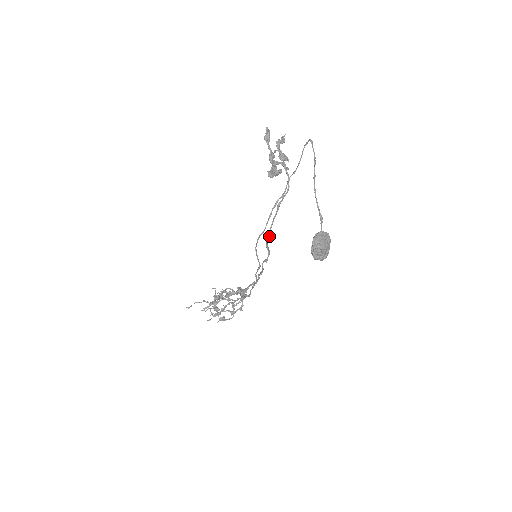
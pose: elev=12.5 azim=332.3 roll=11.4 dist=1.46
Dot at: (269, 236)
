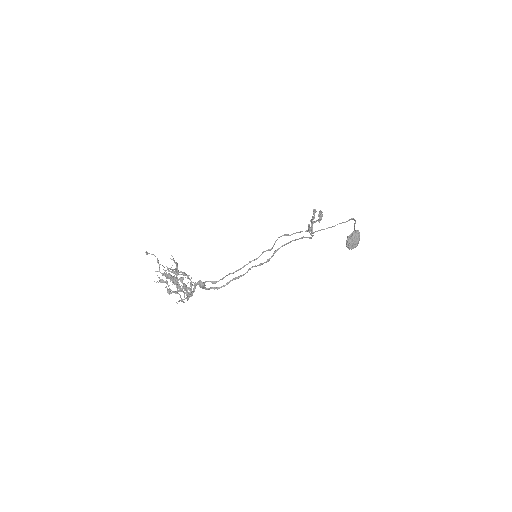
Dot at: (286, 244)
